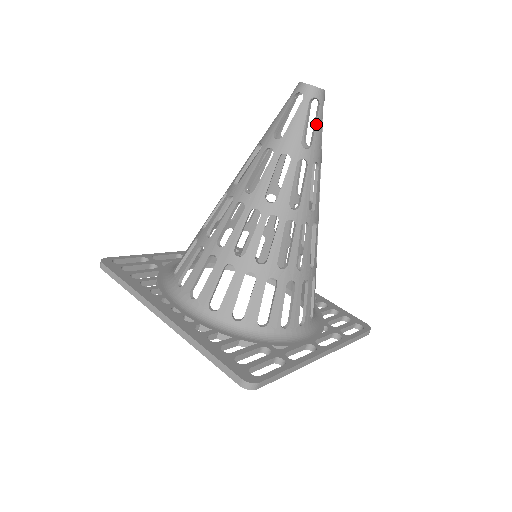
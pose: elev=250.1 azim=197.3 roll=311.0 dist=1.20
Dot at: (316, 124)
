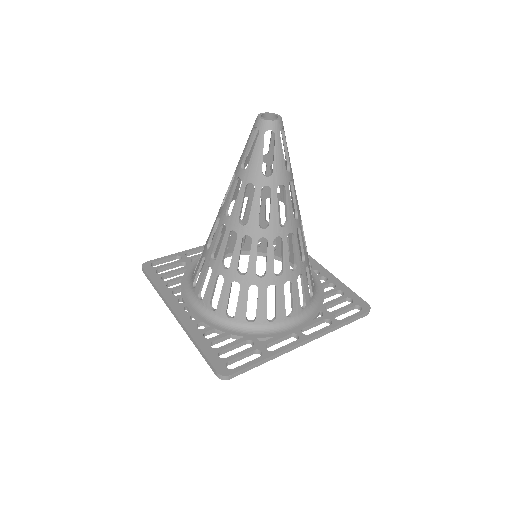
Dot at: (274, 153)
